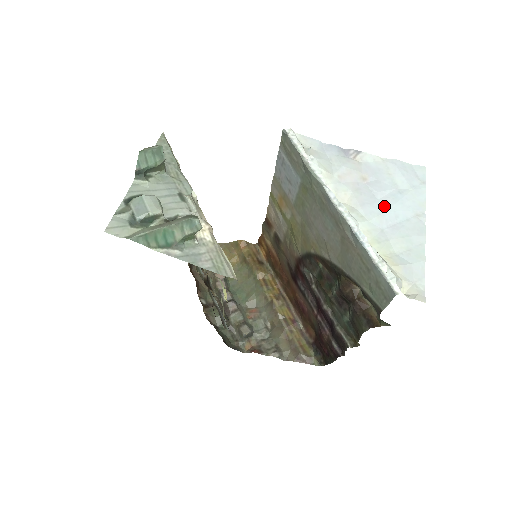
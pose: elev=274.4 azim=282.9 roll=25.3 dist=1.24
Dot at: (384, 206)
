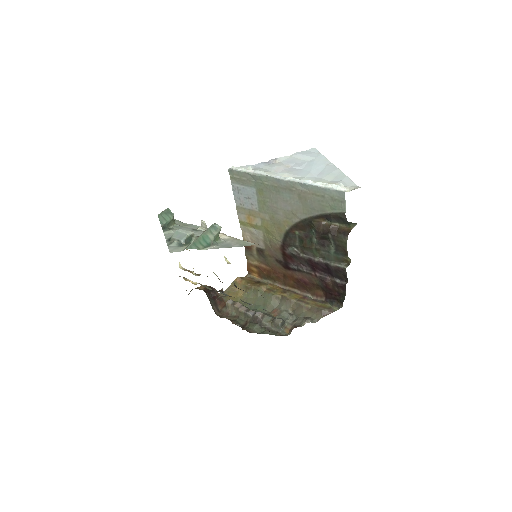
Dot at: (308, 170)
